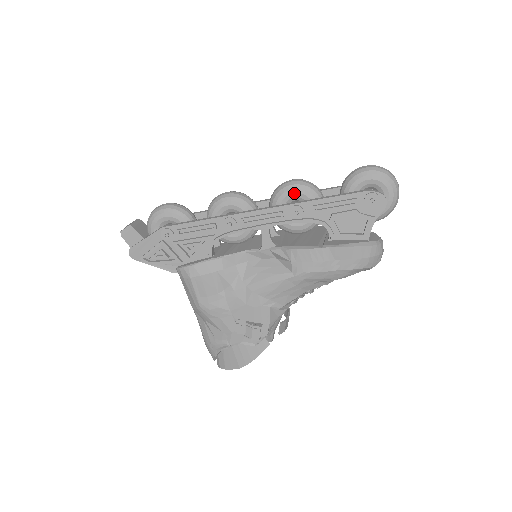
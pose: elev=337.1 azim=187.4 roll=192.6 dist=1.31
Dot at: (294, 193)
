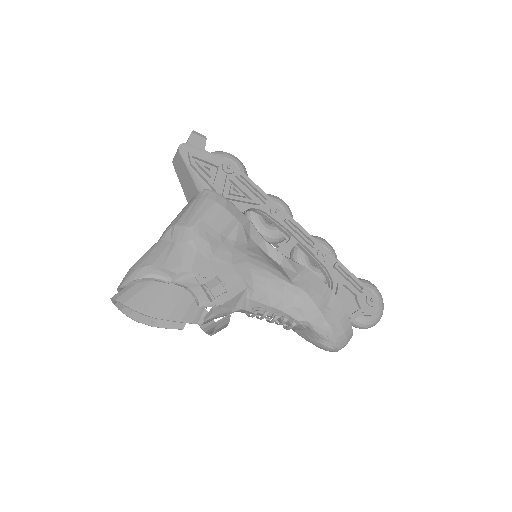
Dot at: (327, 247)
